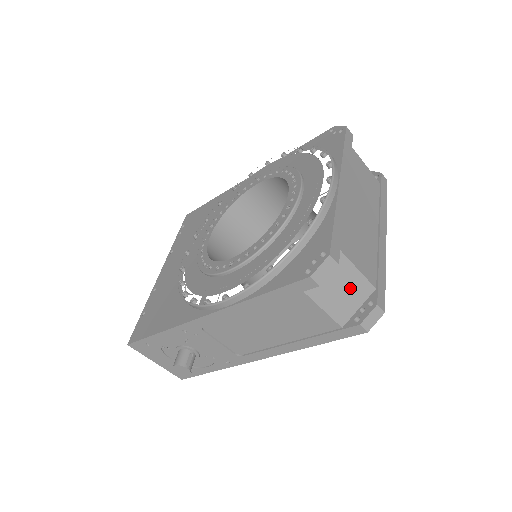
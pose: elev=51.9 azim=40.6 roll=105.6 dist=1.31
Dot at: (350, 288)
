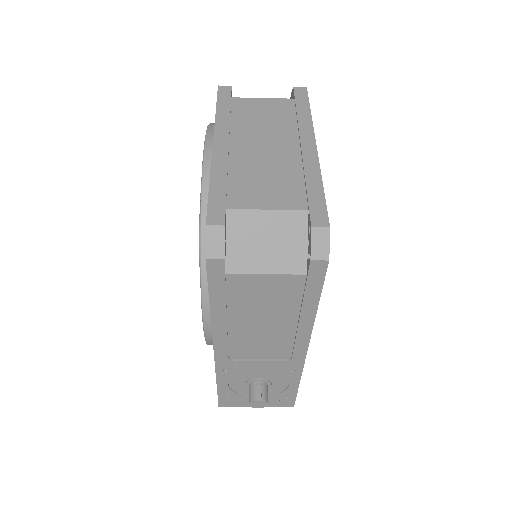
Dot at: (276, 233)
